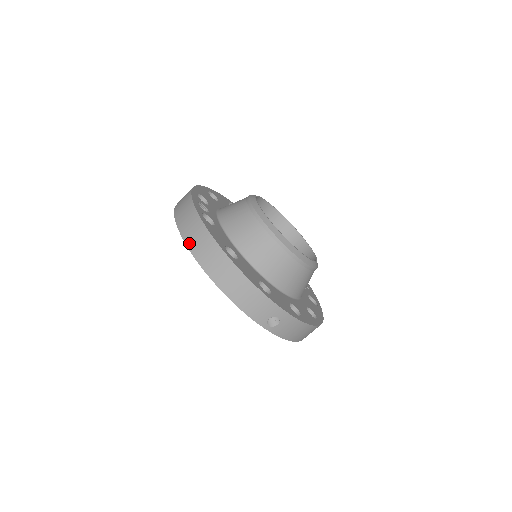
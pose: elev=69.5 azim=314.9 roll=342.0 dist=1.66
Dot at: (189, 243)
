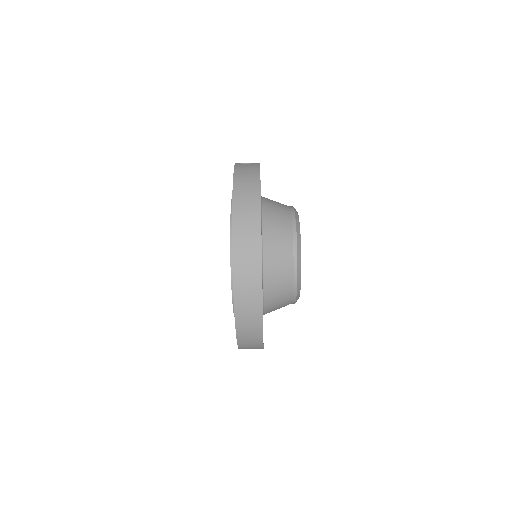
Dot at: (240, 332)
